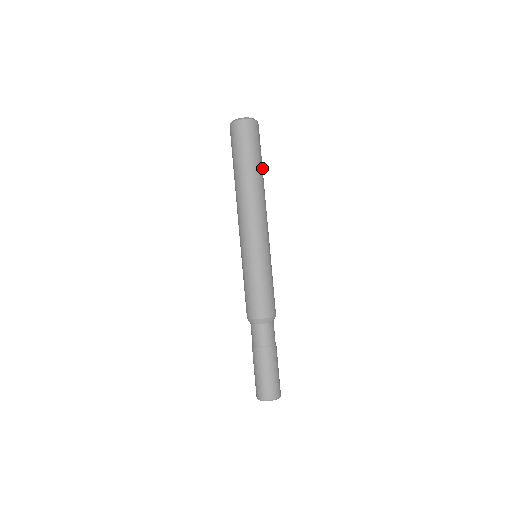
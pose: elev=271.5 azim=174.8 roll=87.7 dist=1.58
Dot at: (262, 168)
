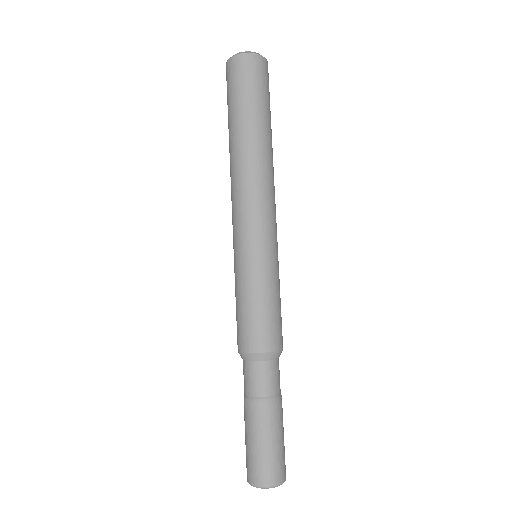
Dot at: (269, 124)
